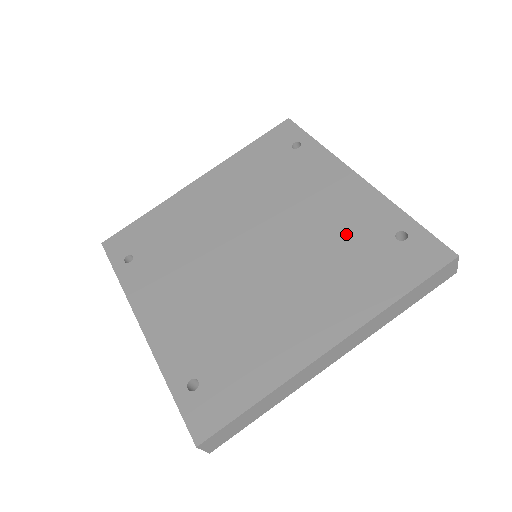
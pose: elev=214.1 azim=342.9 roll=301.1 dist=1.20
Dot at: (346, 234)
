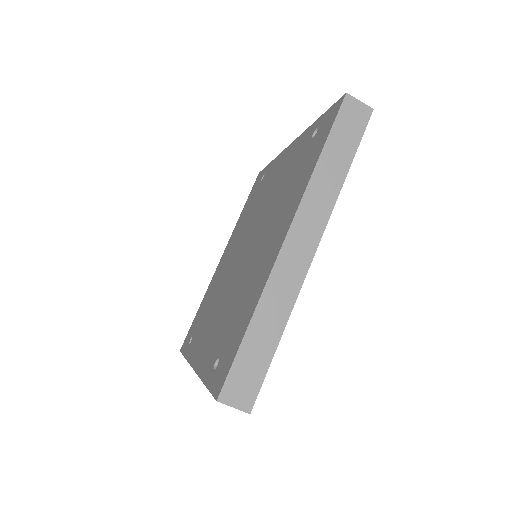
Dot at: (288, 175)
